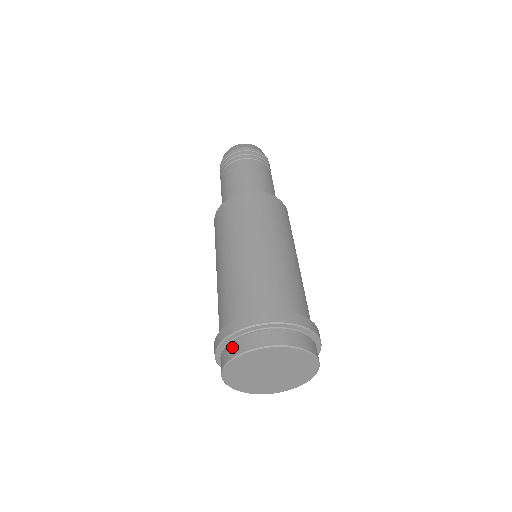
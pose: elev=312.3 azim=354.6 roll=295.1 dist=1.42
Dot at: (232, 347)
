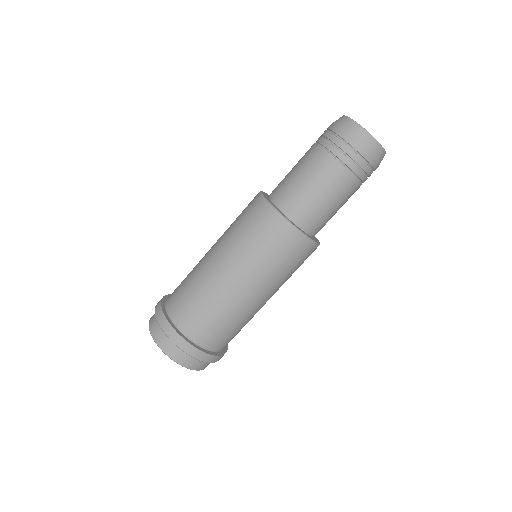
Dot at: occluded
